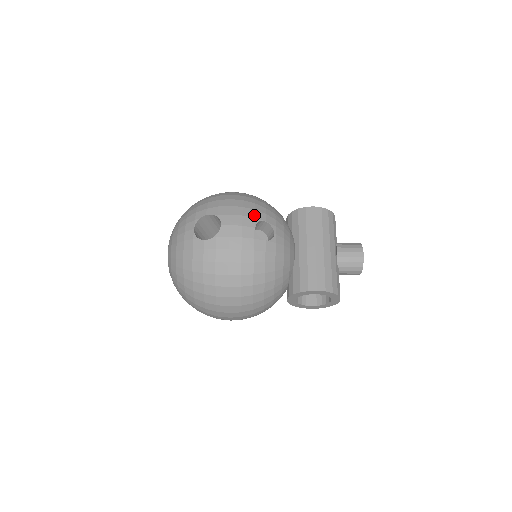
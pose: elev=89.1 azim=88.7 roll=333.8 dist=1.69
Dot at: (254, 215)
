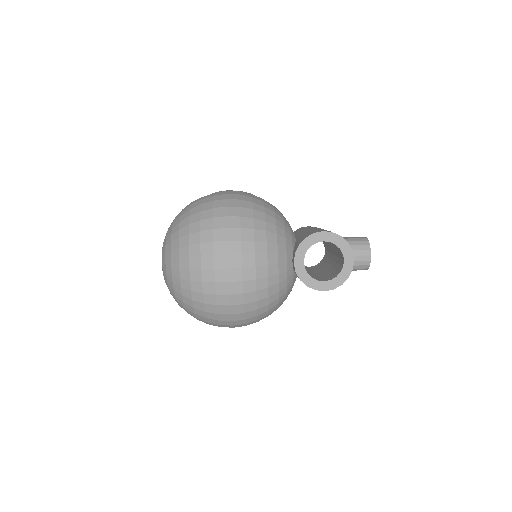
Dot at: occluded
